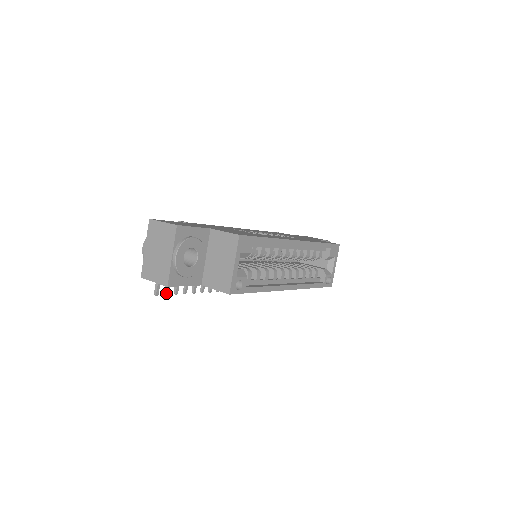
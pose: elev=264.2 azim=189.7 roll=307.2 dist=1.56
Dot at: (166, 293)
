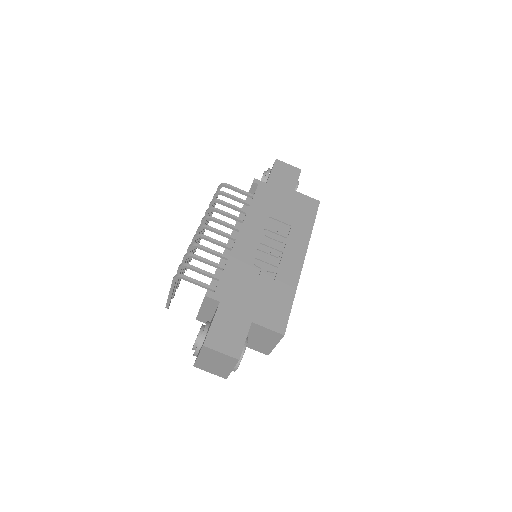
Dot at: occluded
